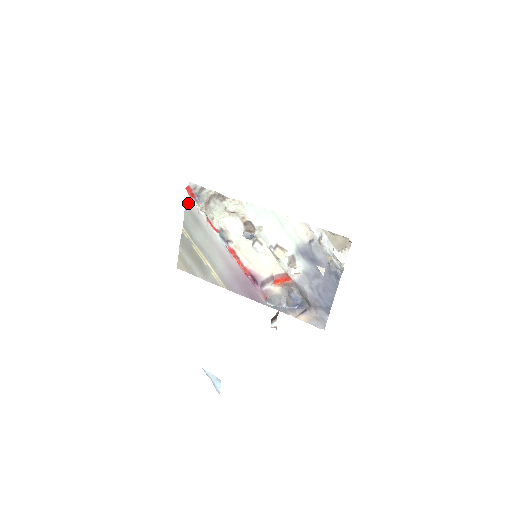
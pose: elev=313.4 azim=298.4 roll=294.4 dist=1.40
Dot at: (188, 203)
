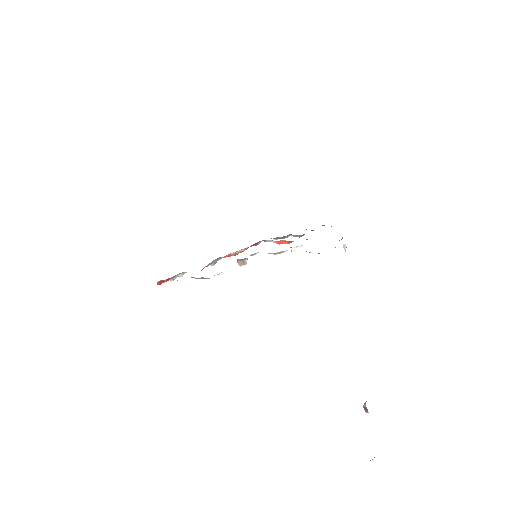
Dot at: occluded
